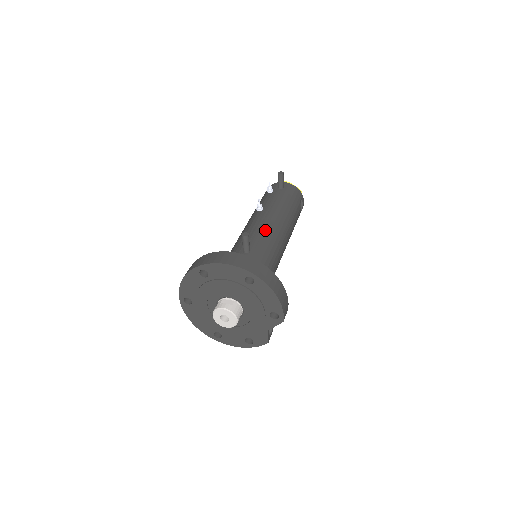
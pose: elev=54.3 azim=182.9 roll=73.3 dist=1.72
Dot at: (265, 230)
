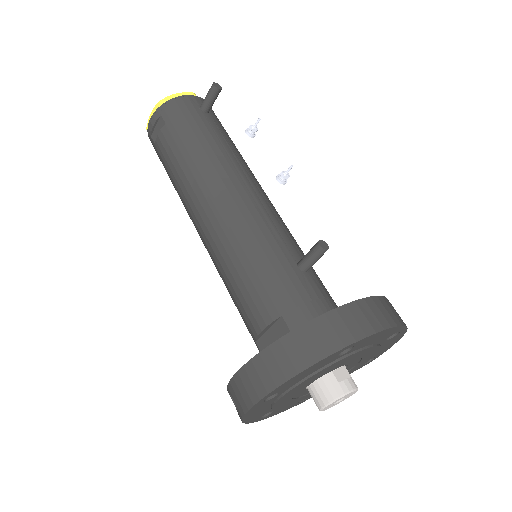
Dot at: (276, 213)
